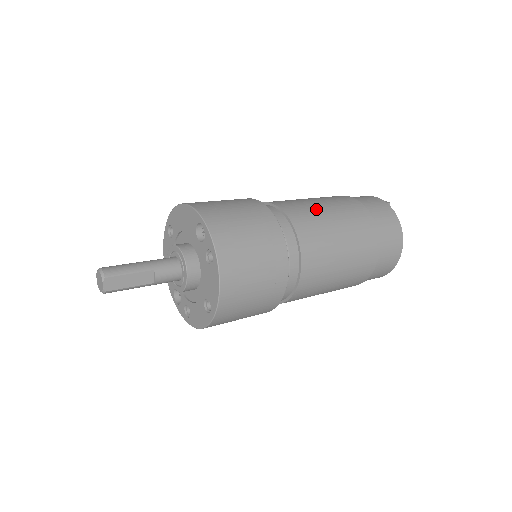
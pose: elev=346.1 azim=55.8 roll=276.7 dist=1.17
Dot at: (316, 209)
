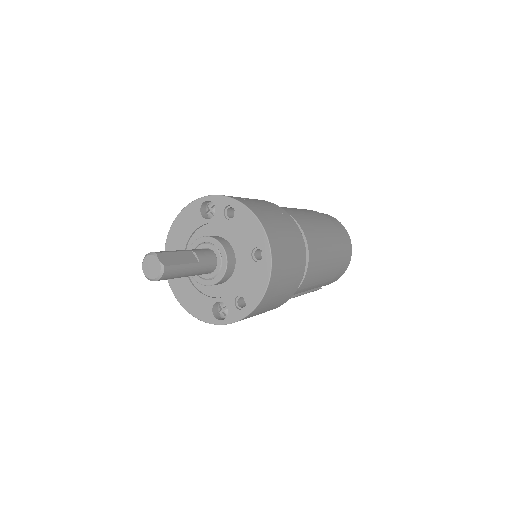
Dot at: occluded
